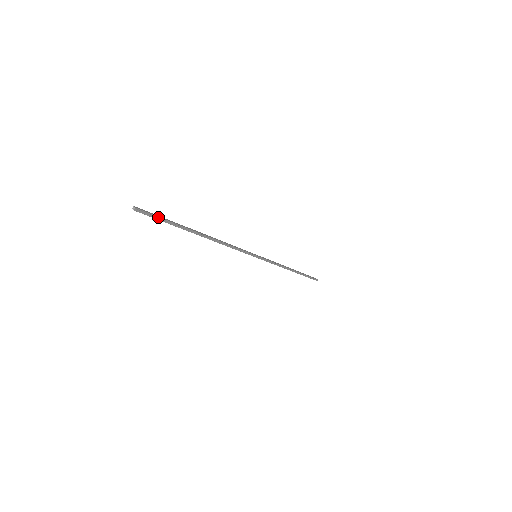
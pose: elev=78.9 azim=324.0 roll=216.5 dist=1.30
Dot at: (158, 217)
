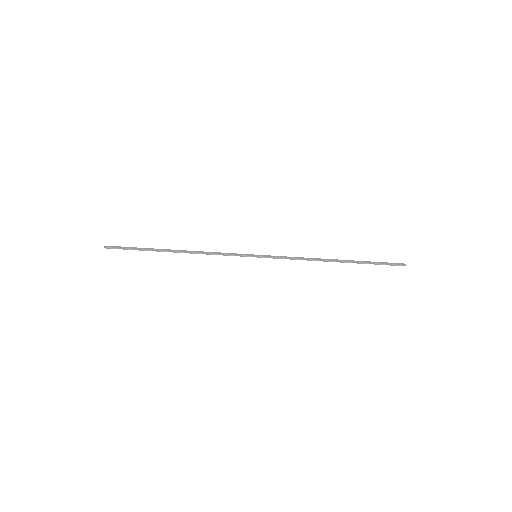
Dot at: (125, 248)
